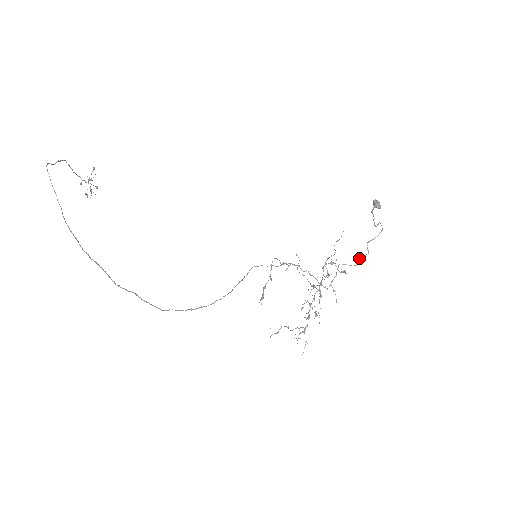
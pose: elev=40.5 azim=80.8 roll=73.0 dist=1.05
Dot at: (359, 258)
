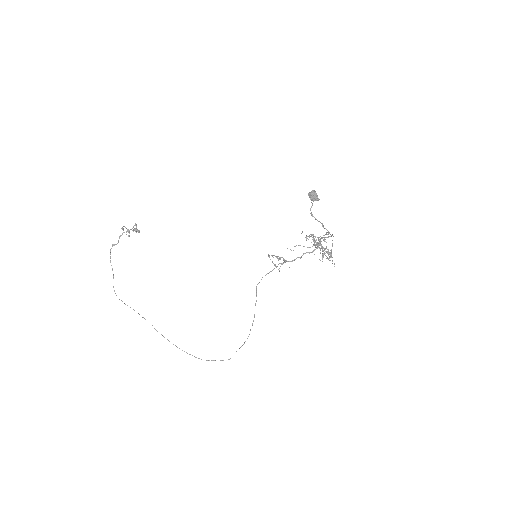
Dot at: (330, 234)
